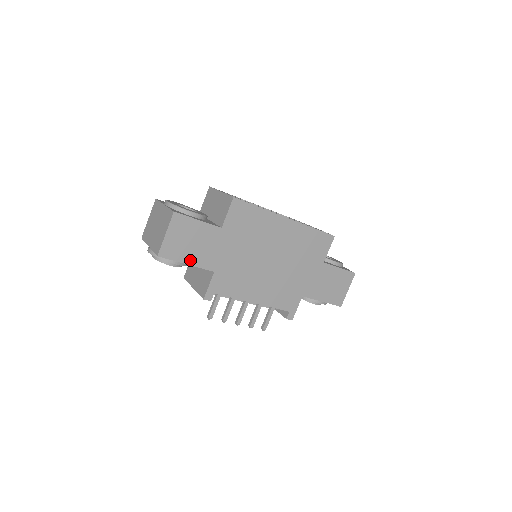
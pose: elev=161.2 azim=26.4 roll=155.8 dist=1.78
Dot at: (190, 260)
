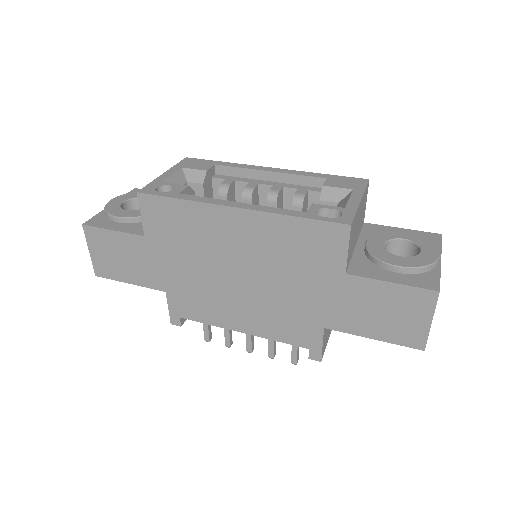
Dot at: (131, 279)
